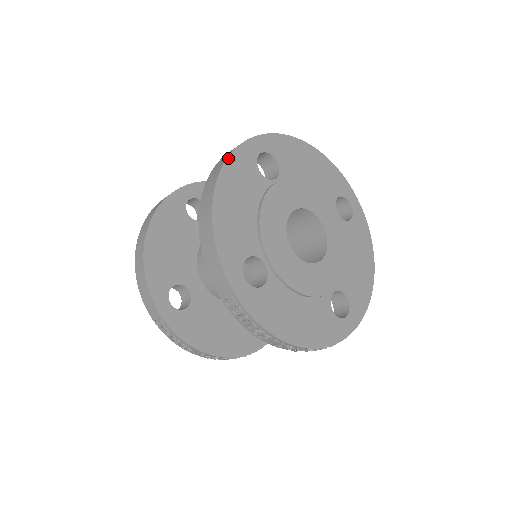
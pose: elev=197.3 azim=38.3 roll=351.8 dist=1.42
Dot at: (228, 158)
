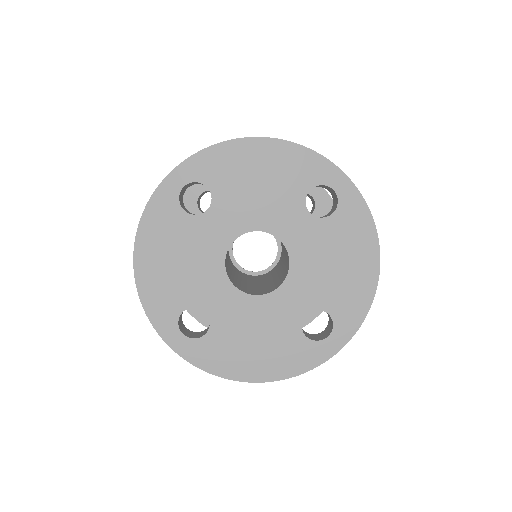
Dot at: (143, 214)
